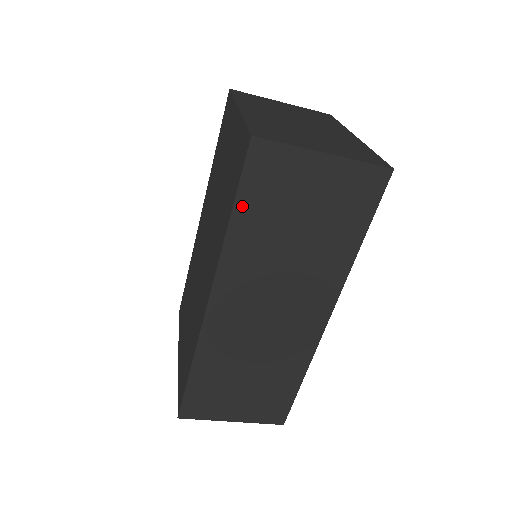
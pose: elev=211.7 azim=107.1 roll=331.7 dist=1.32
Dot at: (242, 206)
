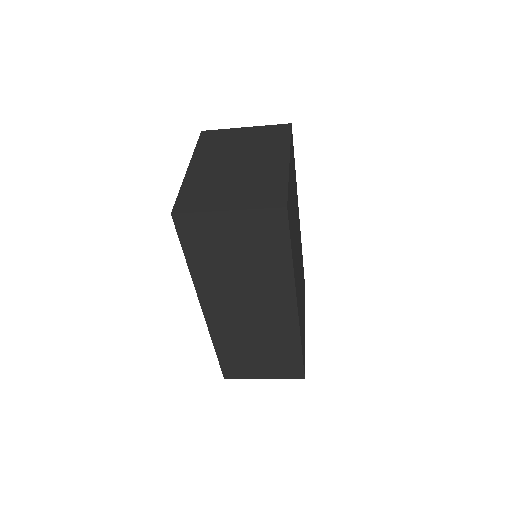
Dot at: (190, 254)
